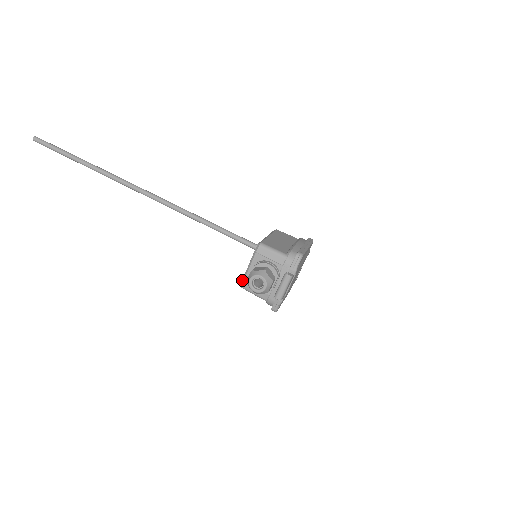
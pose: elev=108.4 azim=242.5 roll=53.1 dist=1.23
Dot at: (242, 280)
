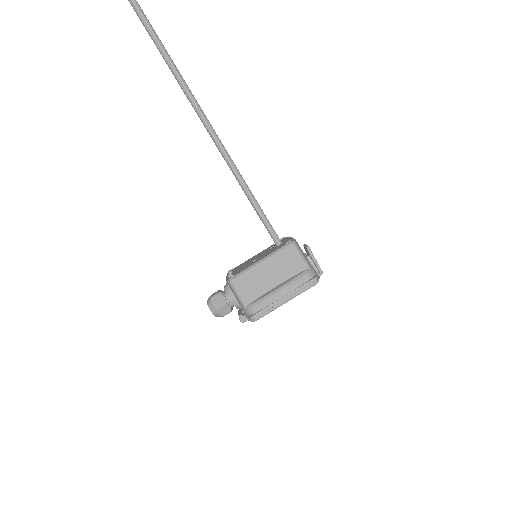
Dot at: (227, 273)
